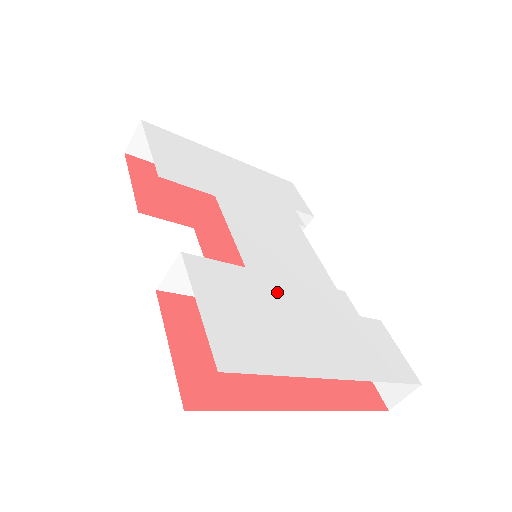
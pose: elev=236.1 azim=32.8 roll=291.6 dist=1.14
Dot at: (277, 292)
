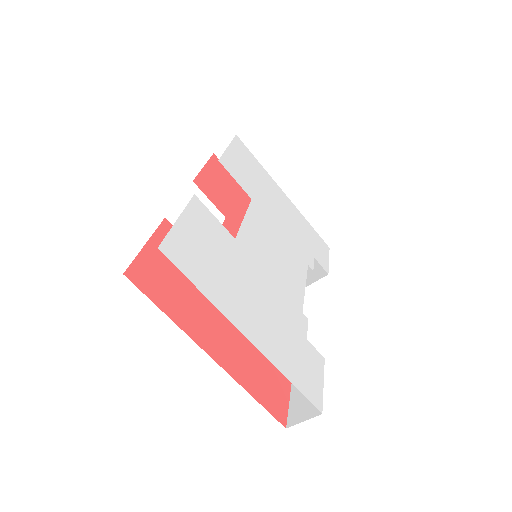
Dot at: (247, 267)
